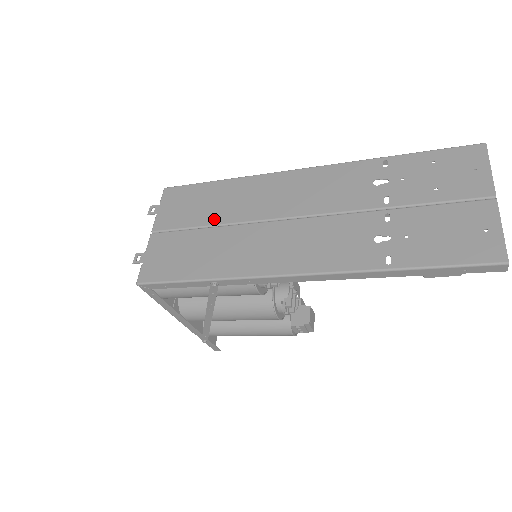
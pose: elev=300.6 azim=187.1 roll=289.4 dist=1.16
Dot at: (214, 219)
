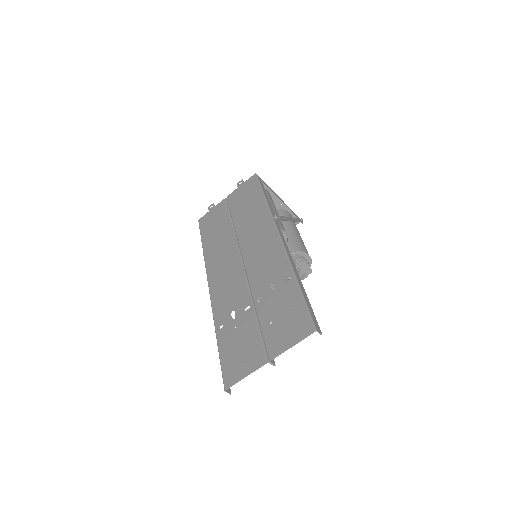
Dot at: (237, 219)
